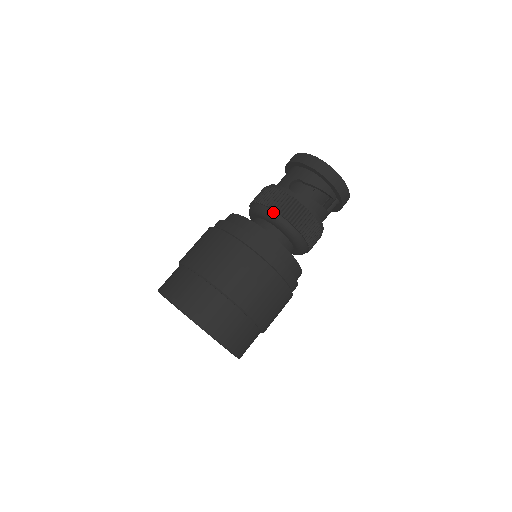
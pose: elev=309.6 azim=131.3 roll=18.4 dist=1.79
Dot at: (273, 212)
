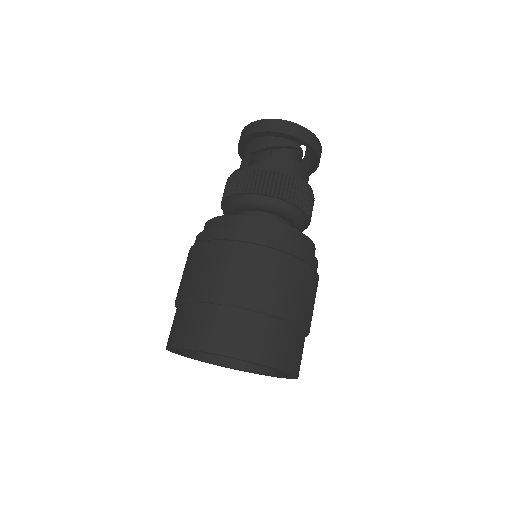
Dot at: (236, 197)
